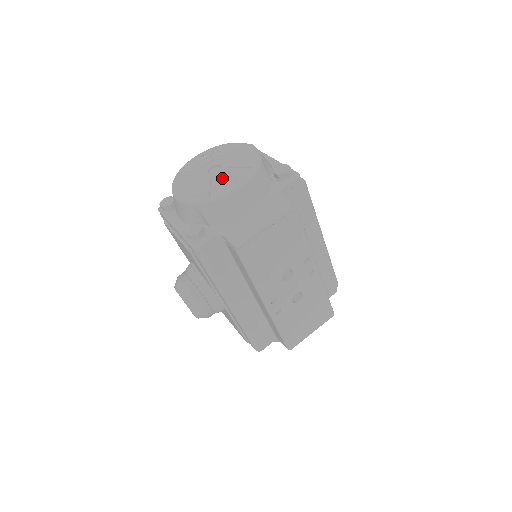
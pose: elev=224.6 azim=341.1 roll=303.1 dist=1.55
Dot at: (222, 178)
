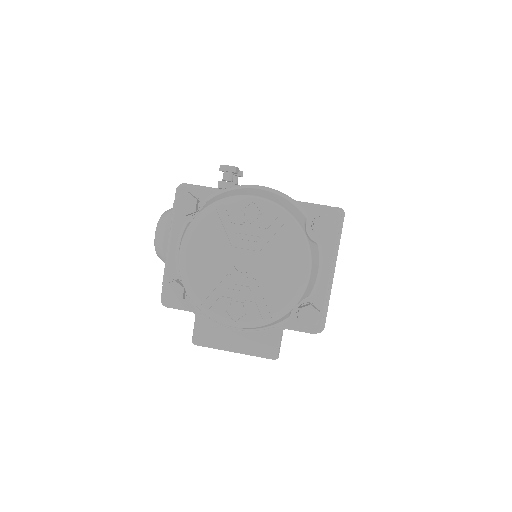
Dot at: (236, 290)
